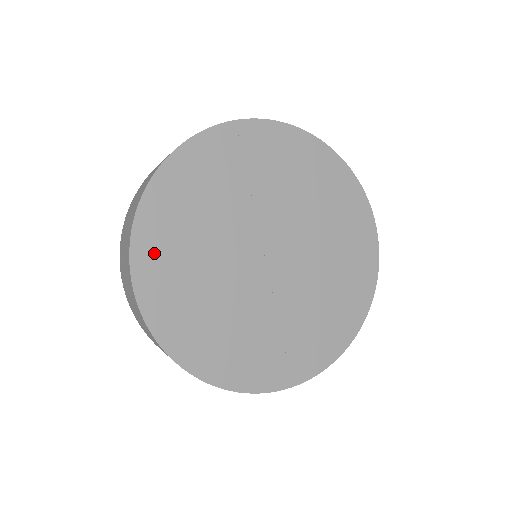
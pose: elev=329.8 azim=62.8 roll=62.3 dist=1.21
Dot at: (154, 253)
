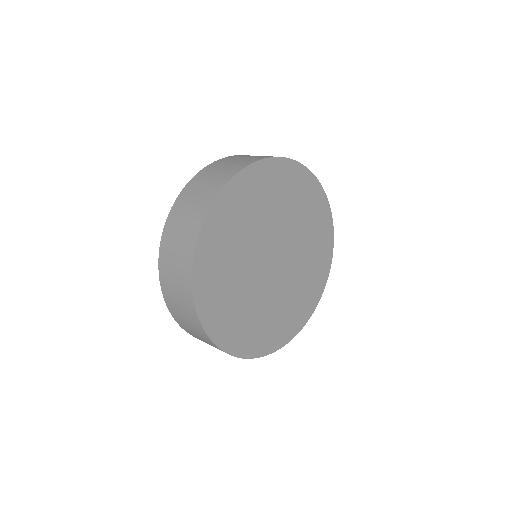
Dot at: (228, 207)
